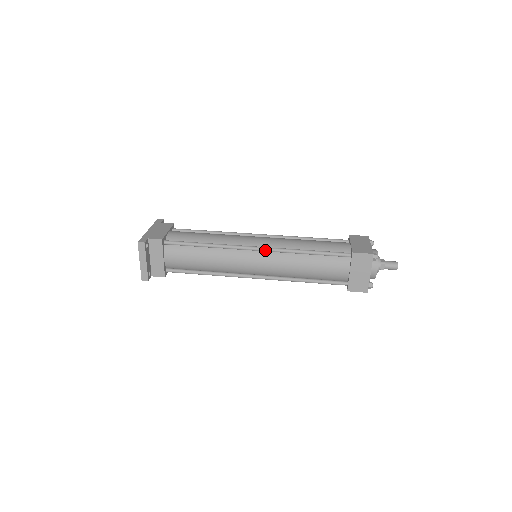
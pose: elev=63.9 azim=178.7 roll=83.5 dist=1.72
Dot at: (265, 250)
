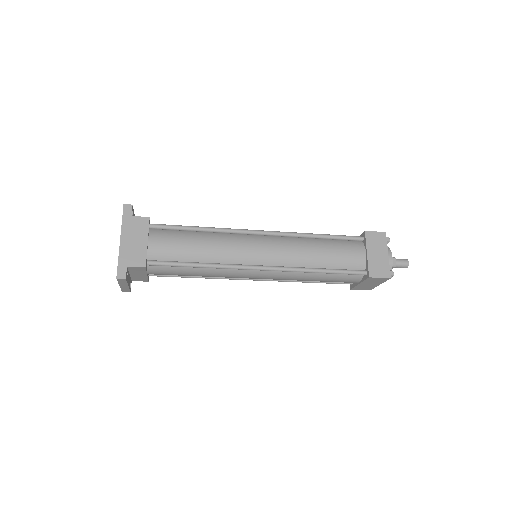
Dot at: (272, 271)
